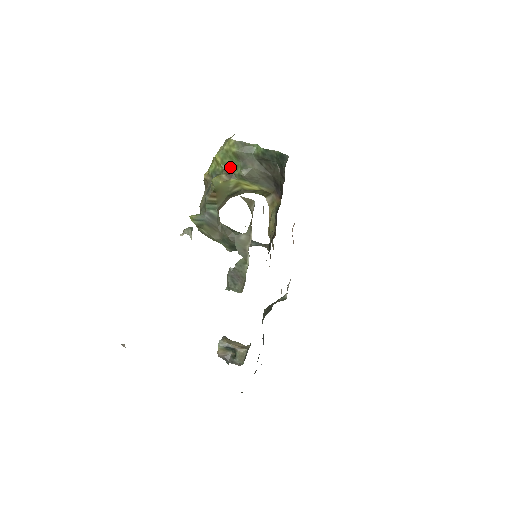
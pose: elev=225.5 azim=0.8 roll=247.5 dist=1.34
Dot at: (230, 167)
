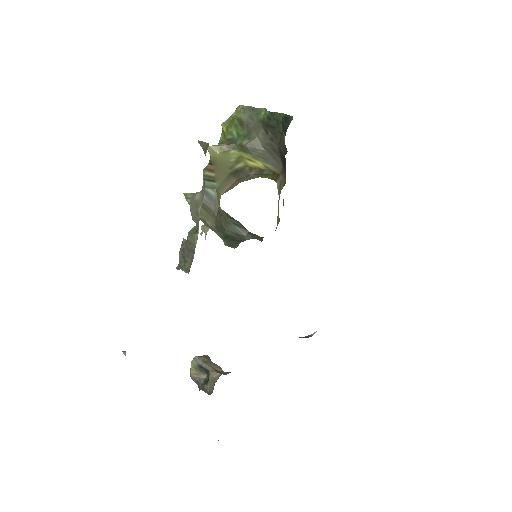
Dot at: (234, 137)
